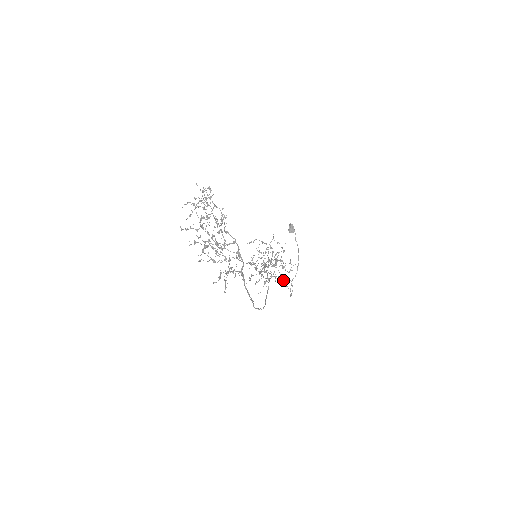
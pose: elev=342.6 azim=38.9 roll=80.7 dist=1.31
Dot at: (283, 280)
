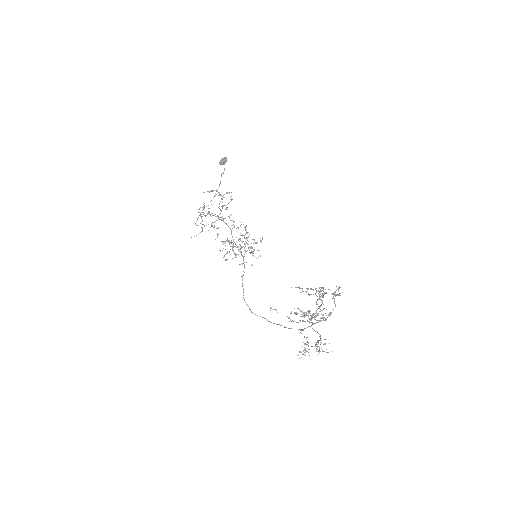
Dot at: occluded
